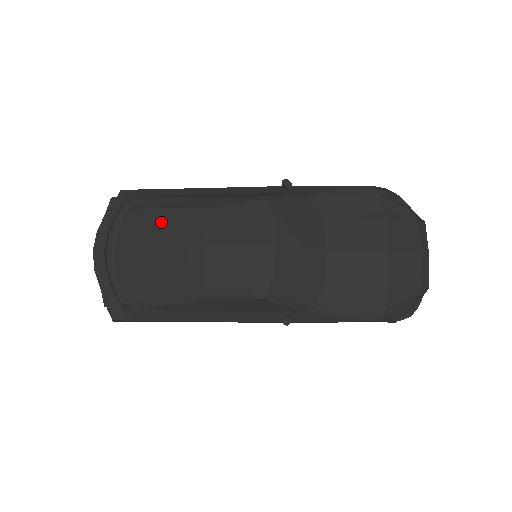
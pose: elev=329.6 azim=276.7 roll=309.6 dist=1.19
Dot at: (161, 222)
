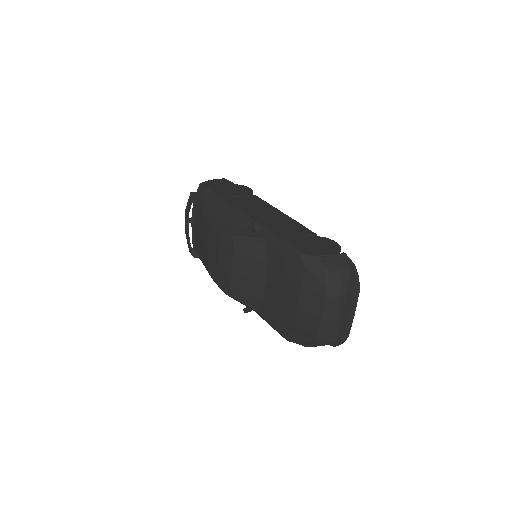
Dot at: (202, 221)
